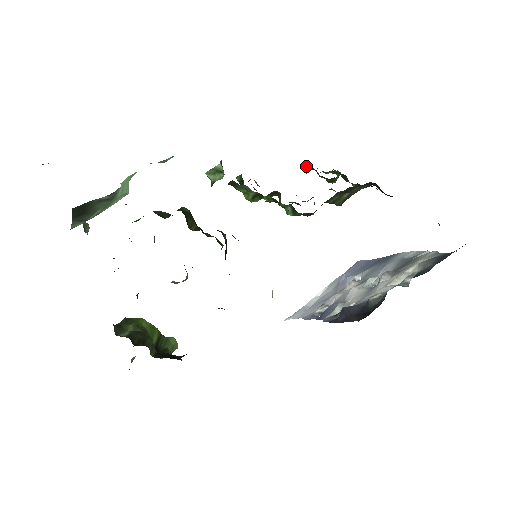
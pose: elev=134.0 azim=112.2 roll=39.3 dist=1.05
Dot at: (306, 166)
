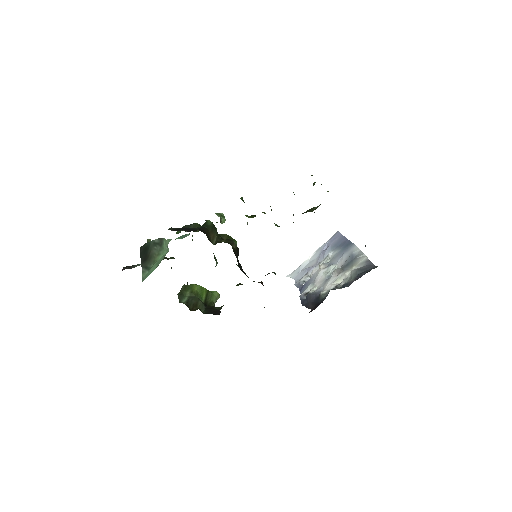
Dot at: occluded
